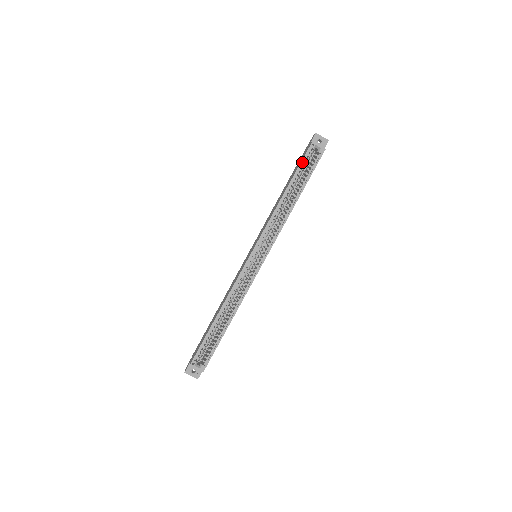
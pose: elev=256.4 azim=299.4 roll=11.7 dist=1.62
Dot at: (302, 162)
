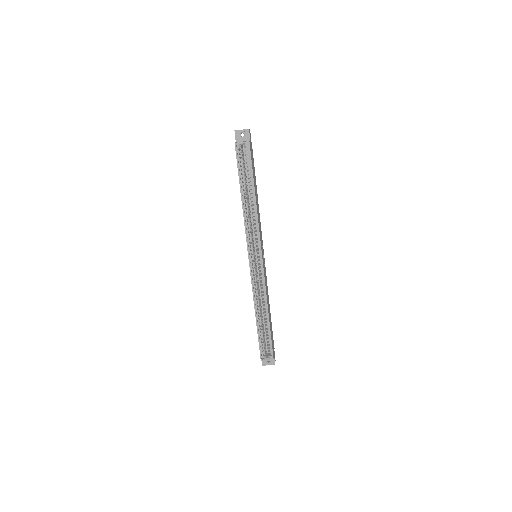
Dot at: (238, 165)
